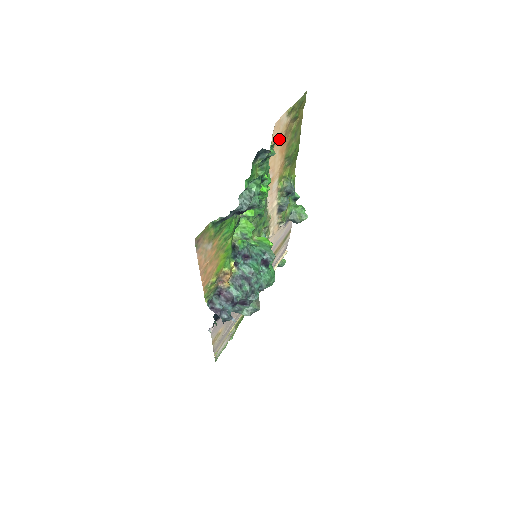
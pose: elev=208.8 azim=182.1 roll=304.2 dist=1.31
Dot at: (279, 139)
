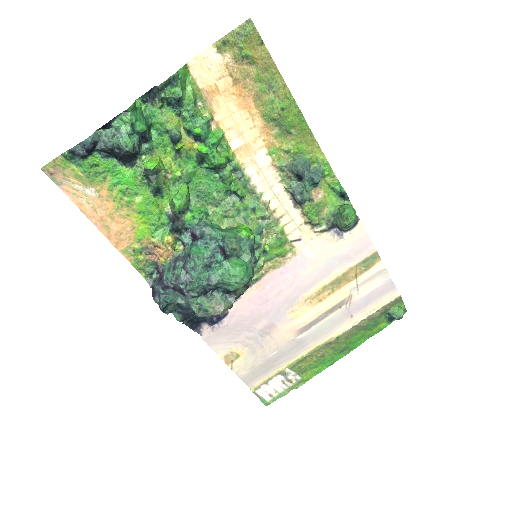
Dot at: (175, 74)
